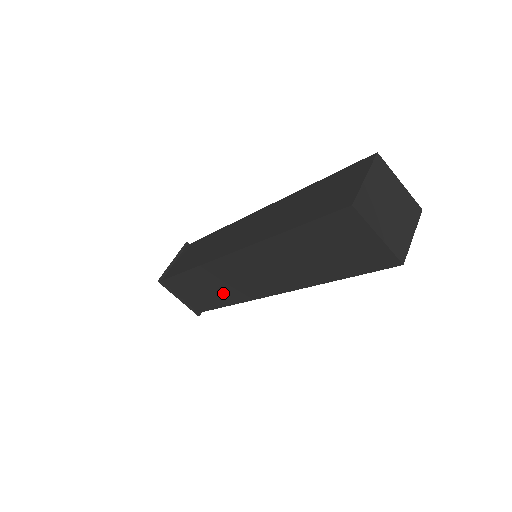
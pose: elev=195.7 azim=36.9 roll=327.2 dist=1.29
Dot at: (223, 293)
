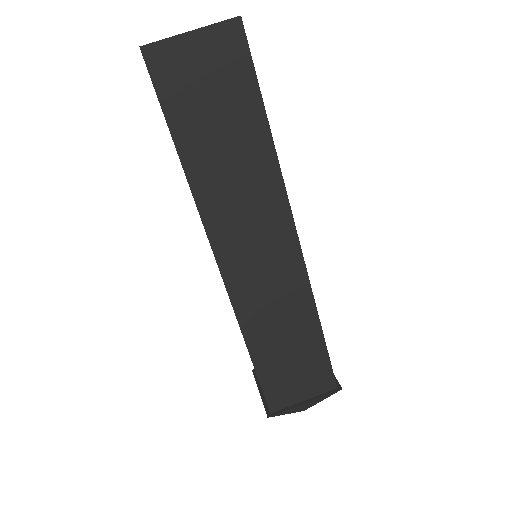
Dot at: (295, 321)
